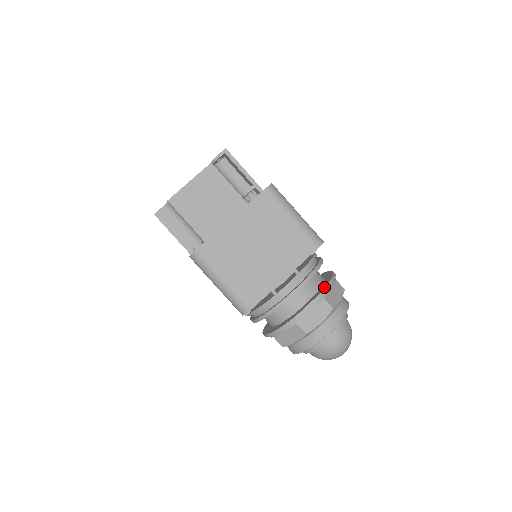
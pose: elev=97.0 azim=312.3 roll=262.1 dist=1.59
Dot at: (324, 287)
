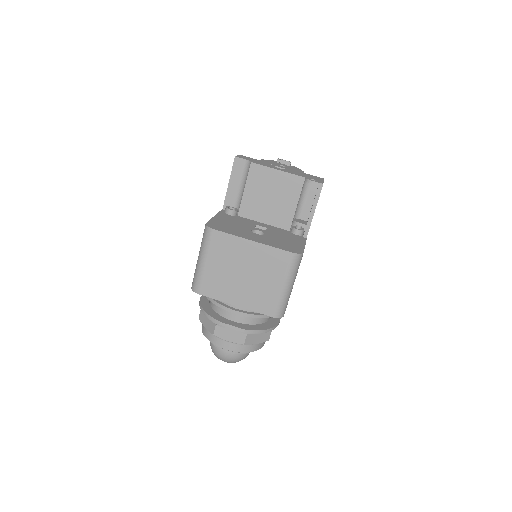
Dot at: (255, 329)
